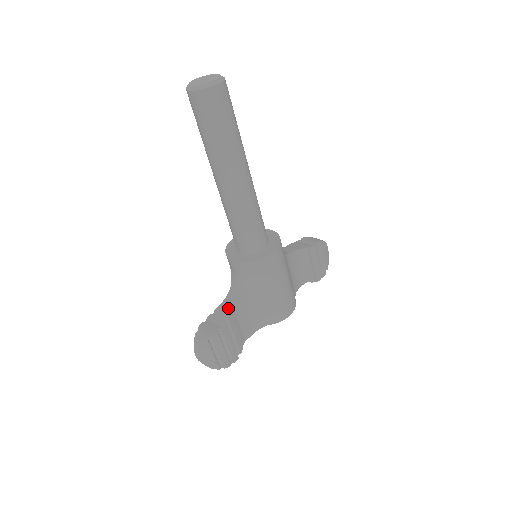
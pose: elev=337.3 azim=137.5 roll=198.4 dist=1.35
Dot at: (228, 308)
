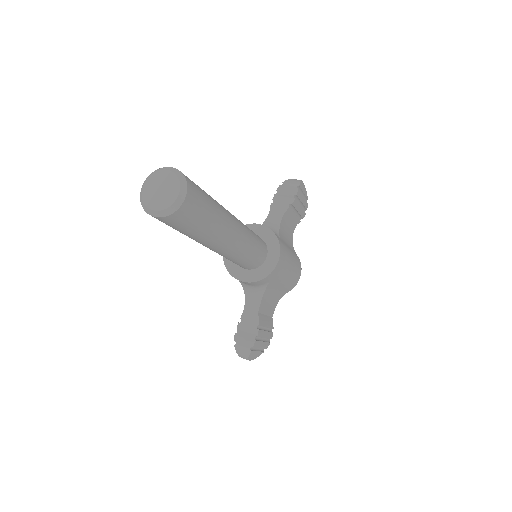
Dot at: (254, 315)
